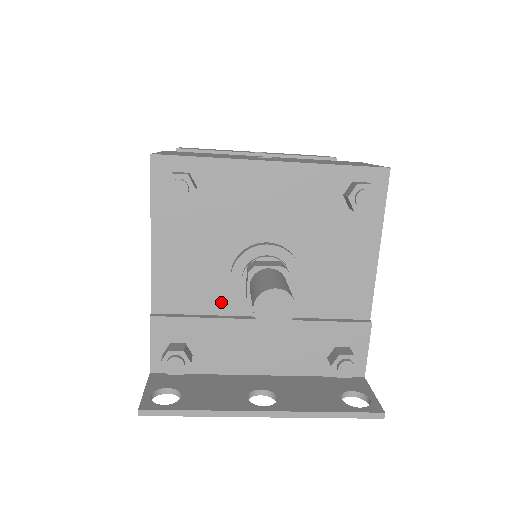
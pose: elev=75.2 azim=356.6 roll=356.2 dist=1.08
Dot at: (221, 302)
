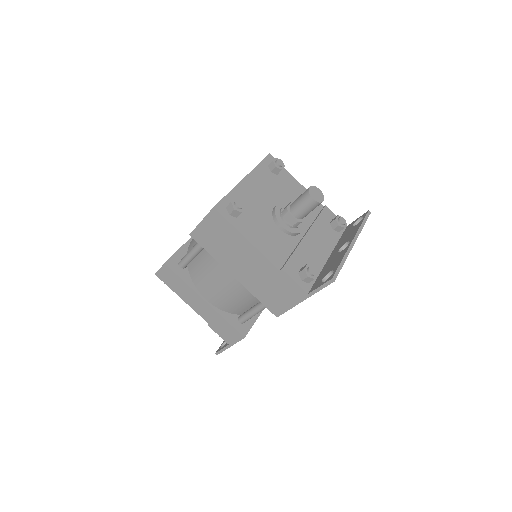
Dot at: (289, 243)
